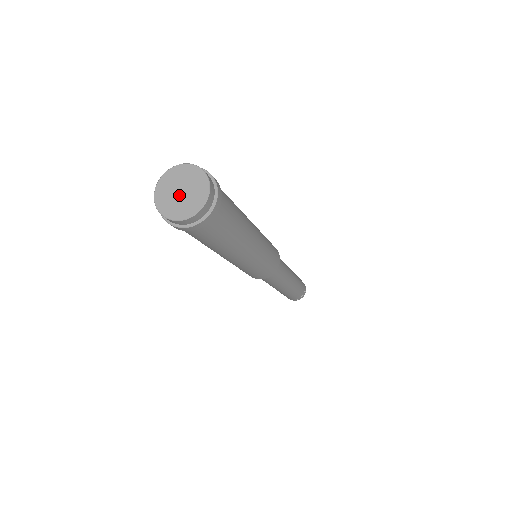
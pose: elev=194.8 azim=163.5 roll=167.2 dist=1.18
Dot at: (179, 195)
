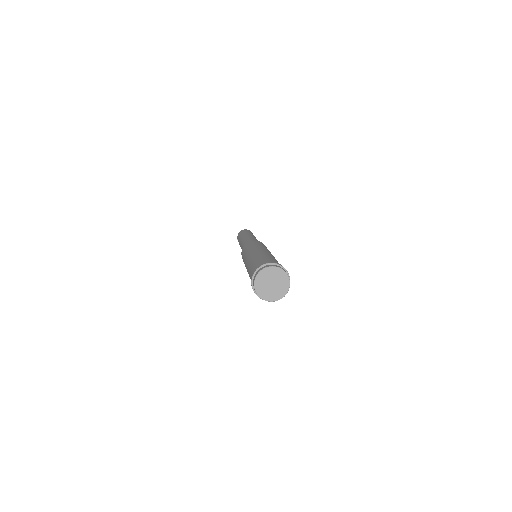
Dot at: (270, 286)
